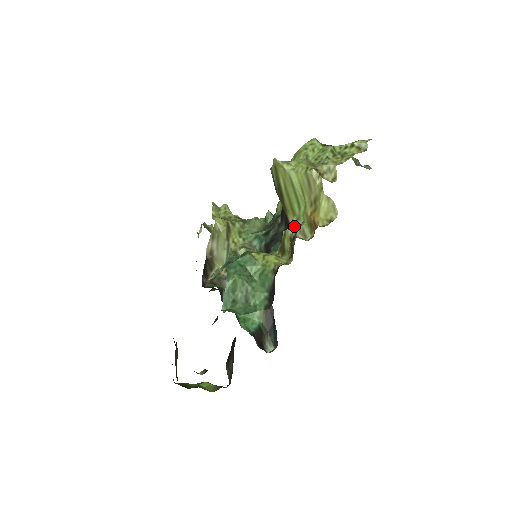
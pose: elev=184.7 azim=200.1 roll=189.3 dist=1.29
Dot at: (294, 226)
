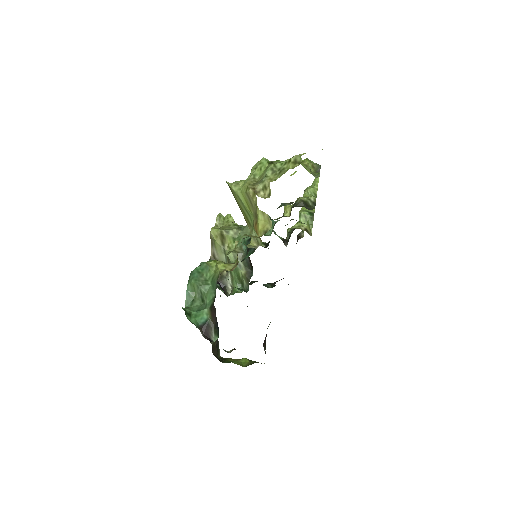
Dot at: occluded
